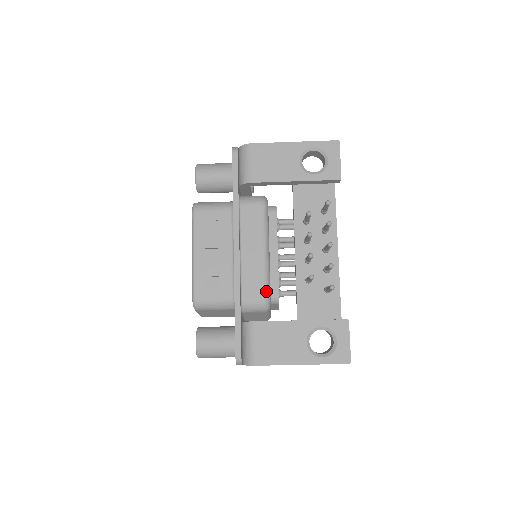
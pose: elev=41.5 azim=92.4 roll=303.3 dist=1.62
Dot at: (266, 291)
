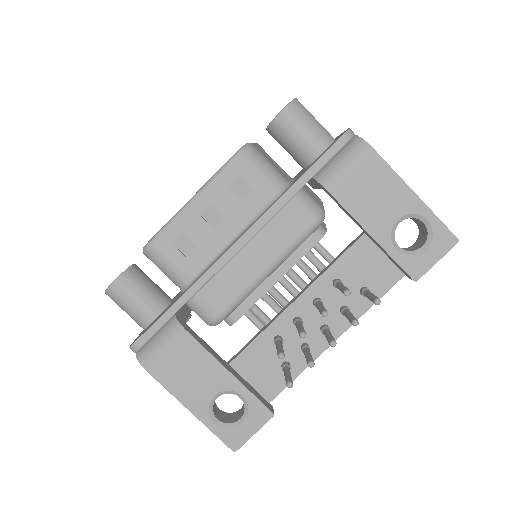
Dot at: (227, 310)
